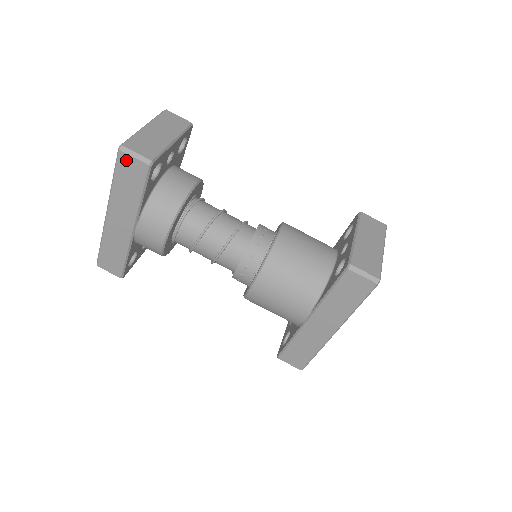
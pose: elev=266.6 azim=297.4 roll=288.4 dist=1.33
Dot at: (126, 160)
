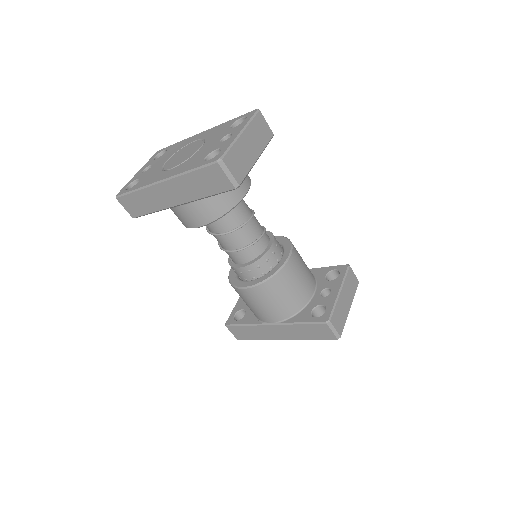
Dot at: (217, 172)
